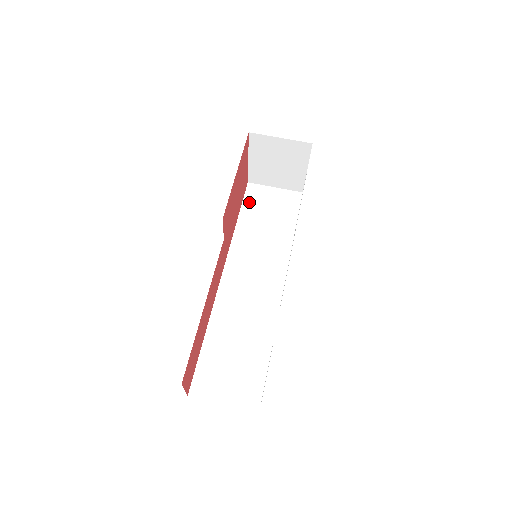
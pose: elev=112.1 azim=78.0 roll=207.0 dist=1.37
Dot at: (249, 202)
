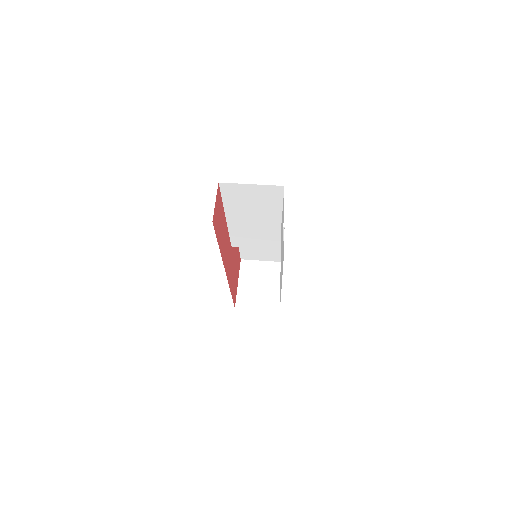
Dot at: occluded
